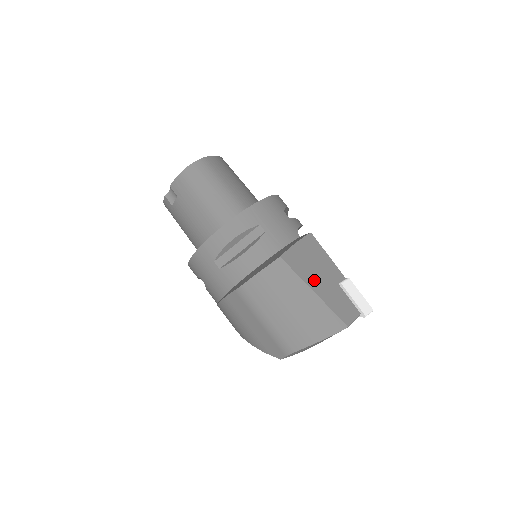
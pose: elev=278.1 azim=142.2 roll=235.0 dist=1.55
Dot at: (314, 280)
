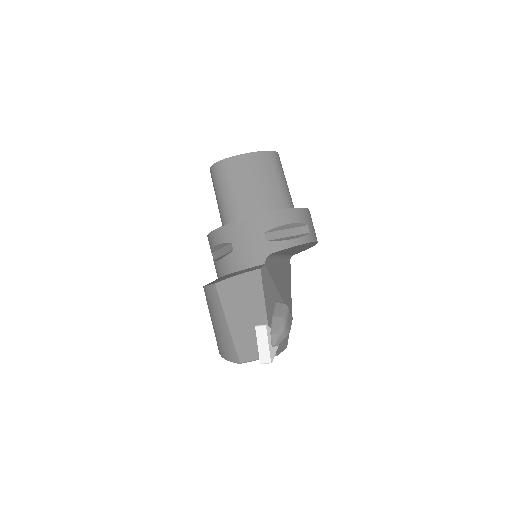
Dot at: (234, 314)
